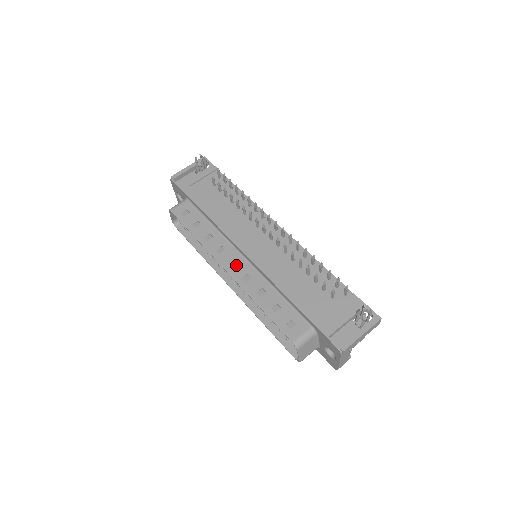
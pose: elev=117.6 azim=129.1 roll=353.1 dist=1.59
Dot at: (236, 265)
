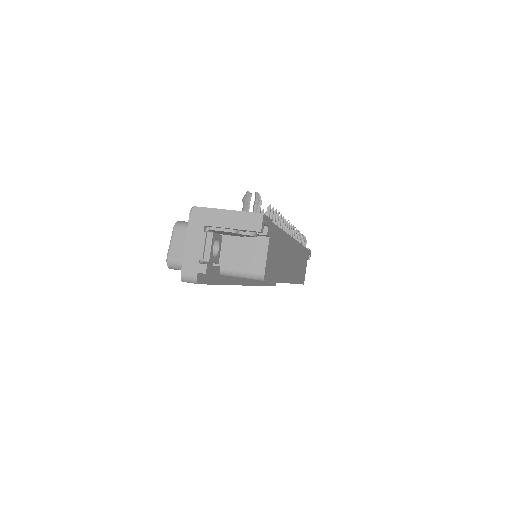
Dot at: occluded
